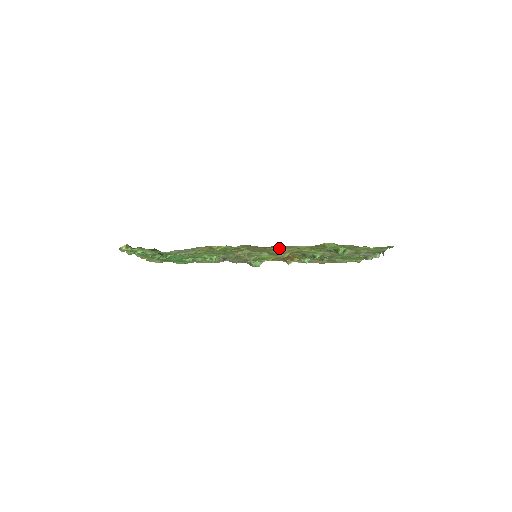
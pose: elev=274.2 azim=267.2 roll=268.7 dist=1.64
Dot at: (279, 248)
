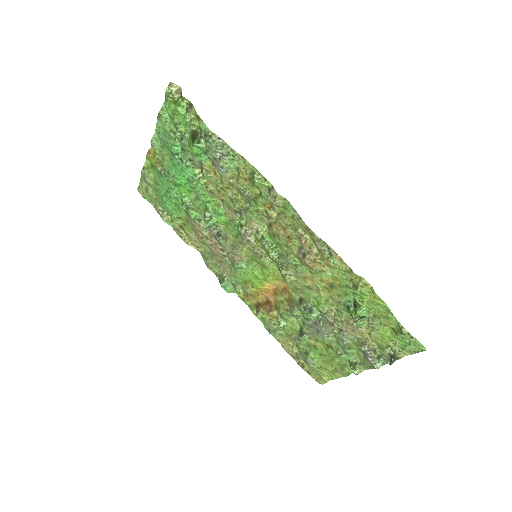
Dot at: (309, 246)
